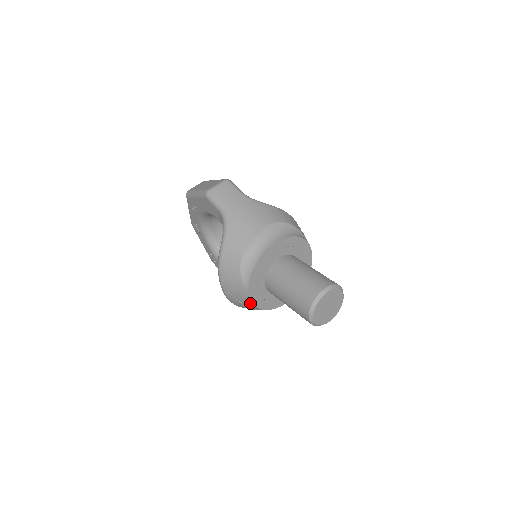
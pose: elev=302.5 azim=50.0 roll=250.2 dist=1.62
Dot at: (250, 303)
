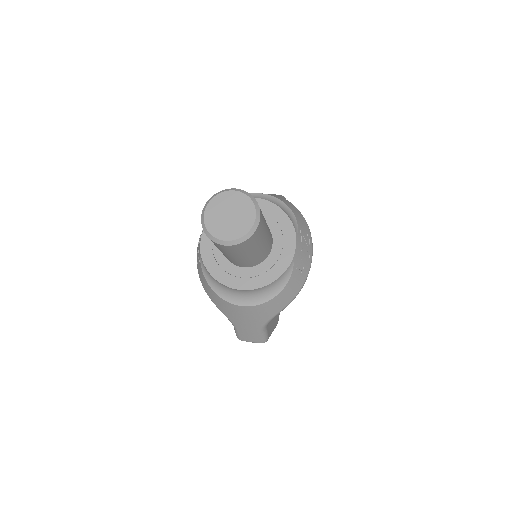
Dot at: (200, 250)
